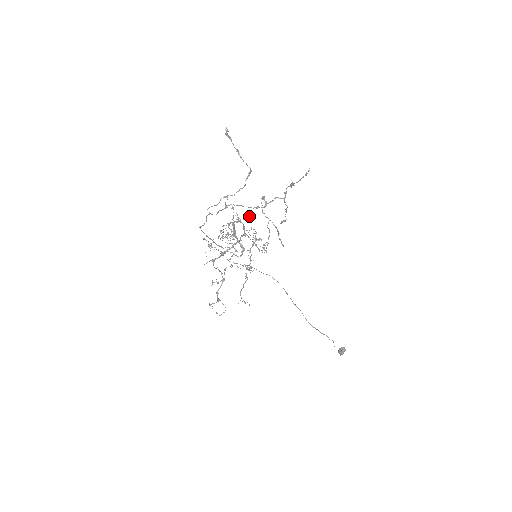
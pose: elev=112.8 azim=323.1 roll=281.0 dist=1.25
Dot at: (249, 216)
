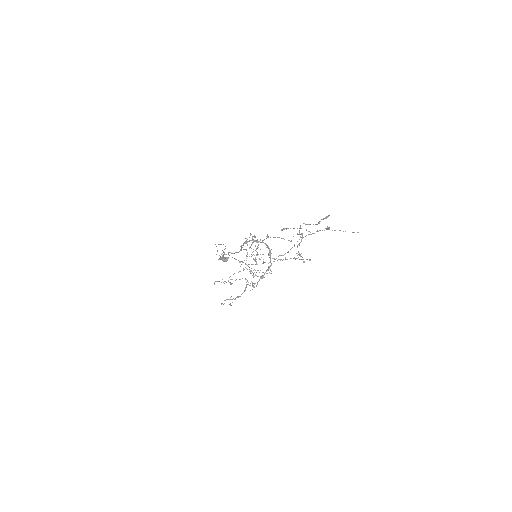
Dot at: (267, 235)
